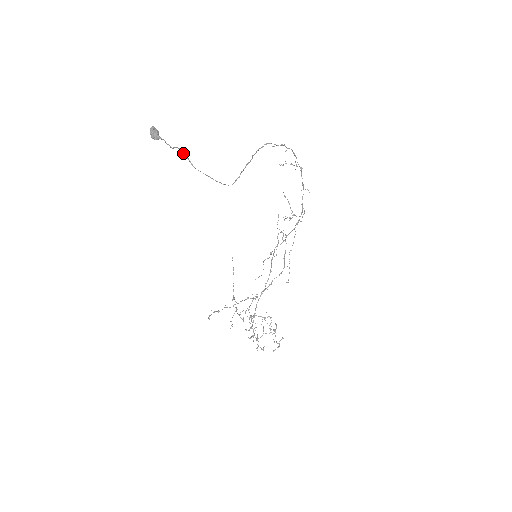
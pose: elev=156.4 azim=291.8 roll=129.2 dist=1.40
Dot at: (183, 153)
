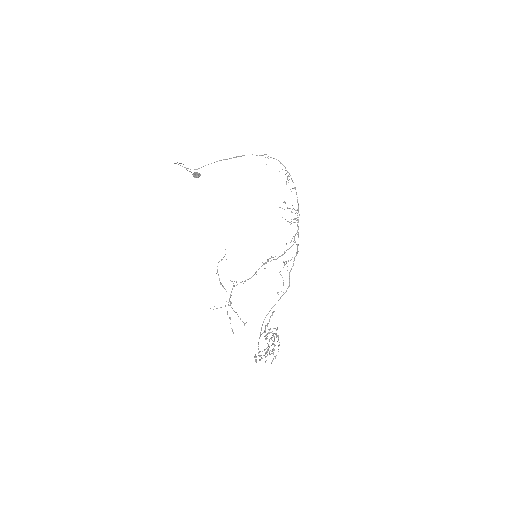
Dot at: (180, 163)
